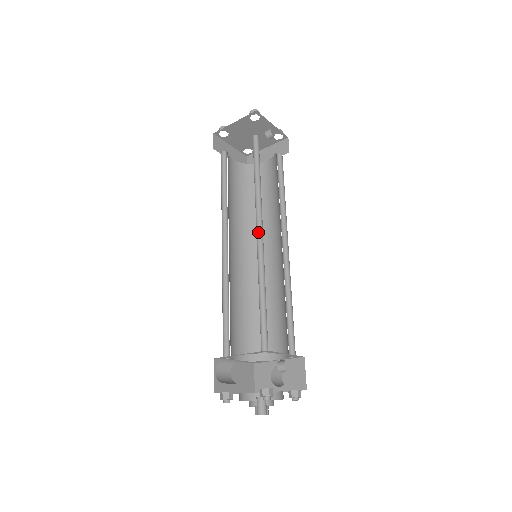
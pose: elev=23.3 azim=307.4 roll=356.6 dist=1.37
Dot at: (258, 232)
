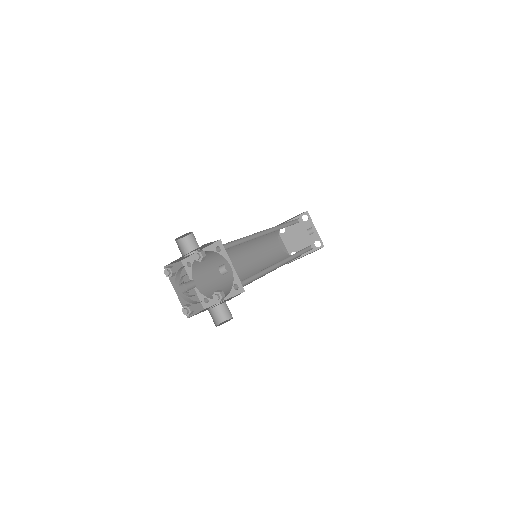
Dot at: (266, 234)
